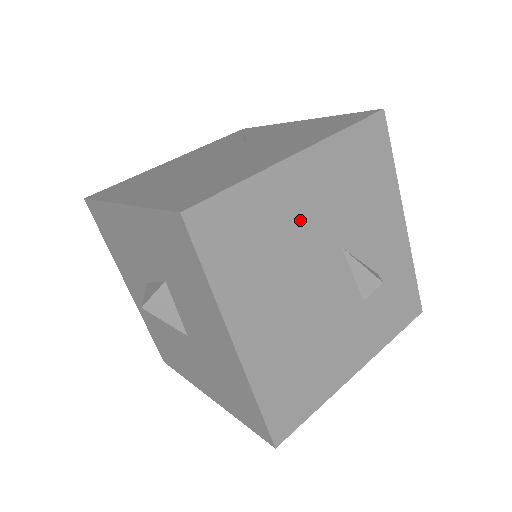
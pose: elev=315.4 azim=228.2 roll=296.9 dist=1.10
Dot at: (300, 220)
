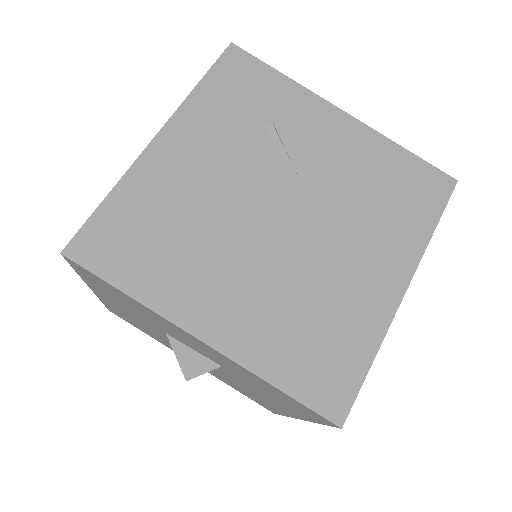
Dot at: occluded
